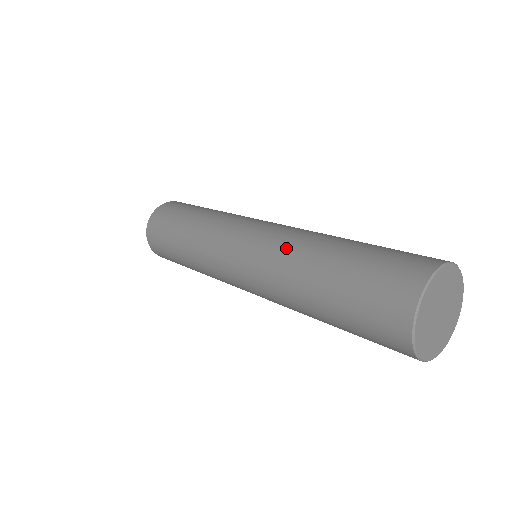
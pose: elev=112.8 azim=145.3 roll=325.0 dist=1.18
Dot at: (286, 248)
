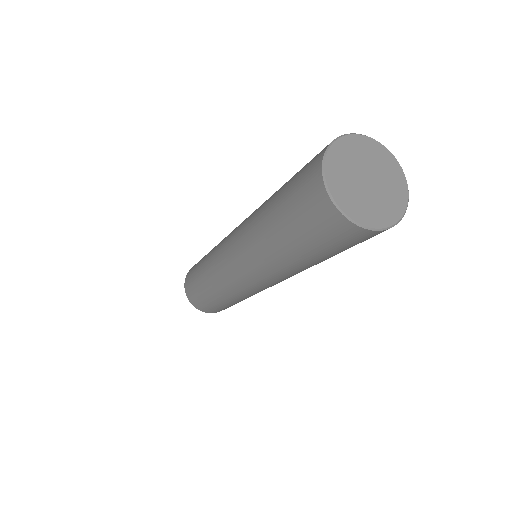
Dot at: occluded
